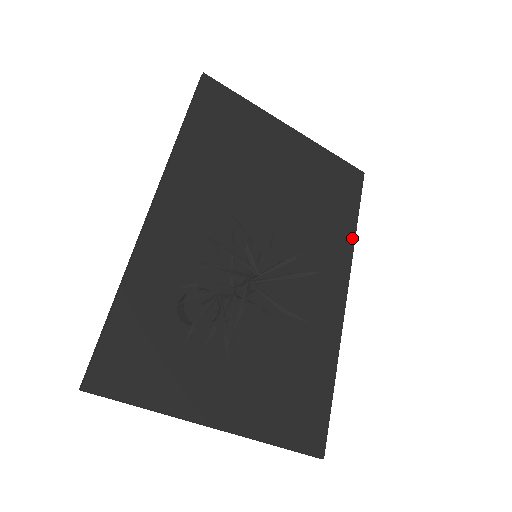
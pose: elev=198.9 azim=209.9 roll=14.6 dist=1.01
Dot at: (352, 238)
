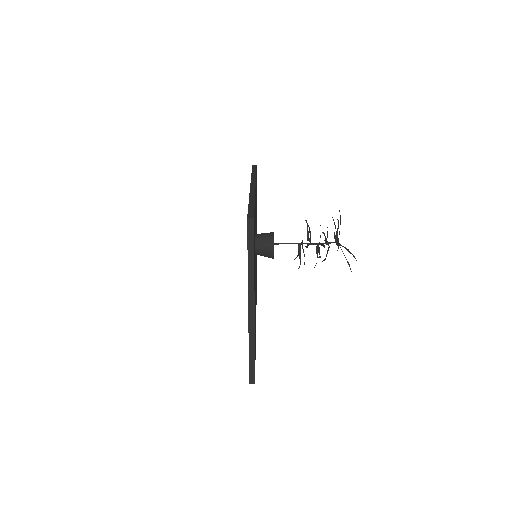
Dot at: occluded
